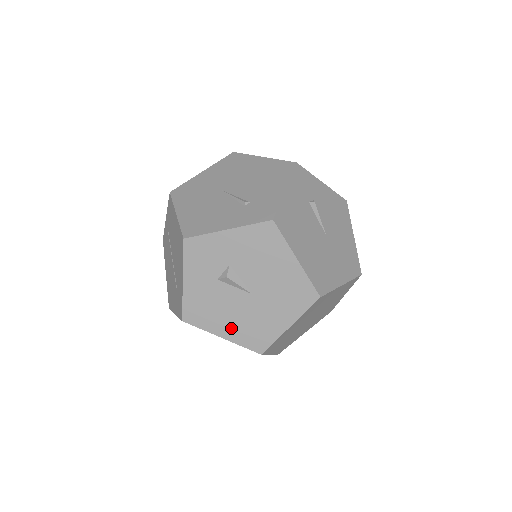
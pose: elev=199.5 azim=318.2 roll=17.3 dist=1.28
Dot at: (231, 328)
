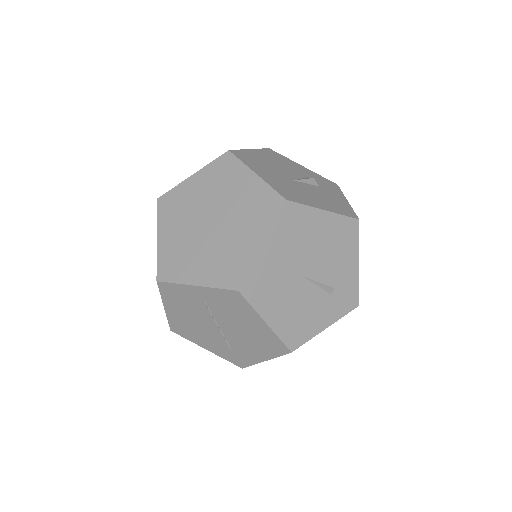
Dot at: occluded
